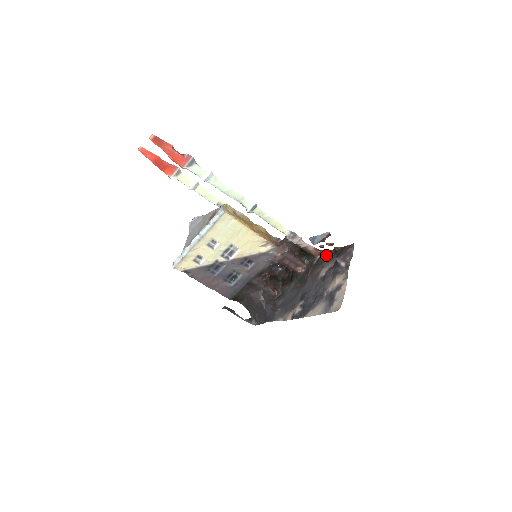
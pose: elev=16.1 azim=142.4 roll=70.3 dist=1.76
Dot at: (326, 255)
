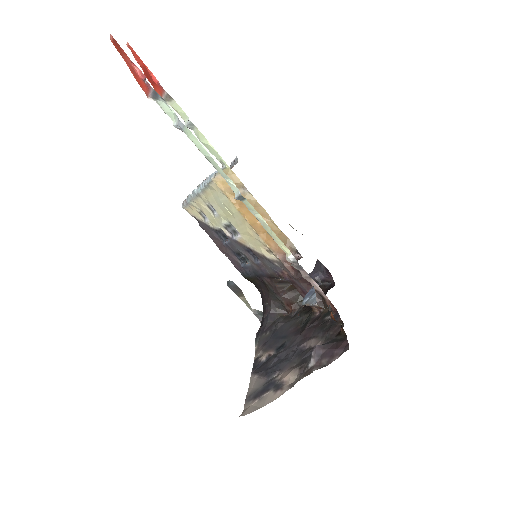
Dot at: (333, 324)
